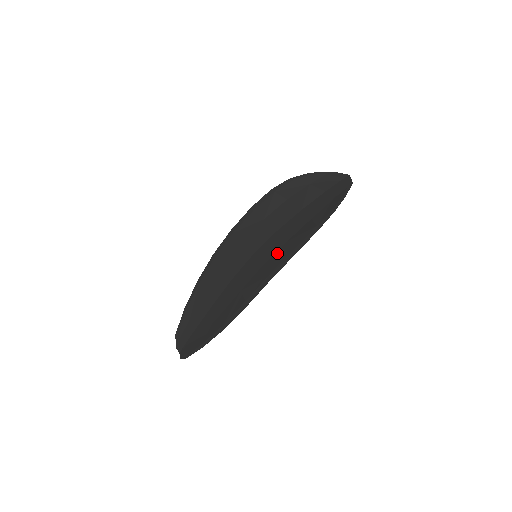
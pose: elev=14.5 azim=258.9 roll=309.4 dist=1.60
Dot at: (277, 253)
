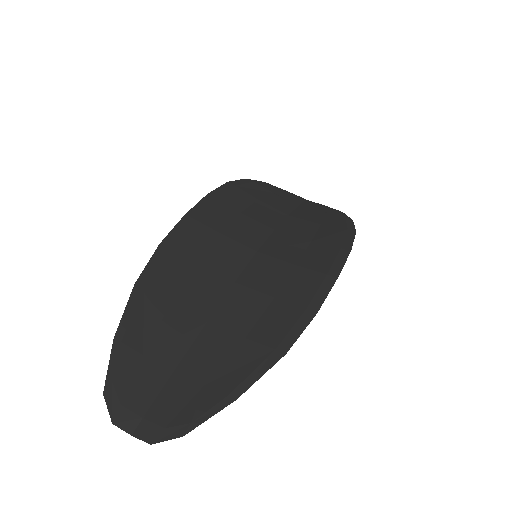
Dot at: (310, 252)
